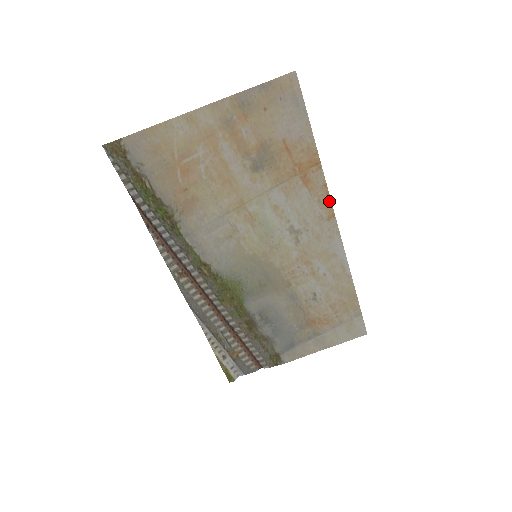
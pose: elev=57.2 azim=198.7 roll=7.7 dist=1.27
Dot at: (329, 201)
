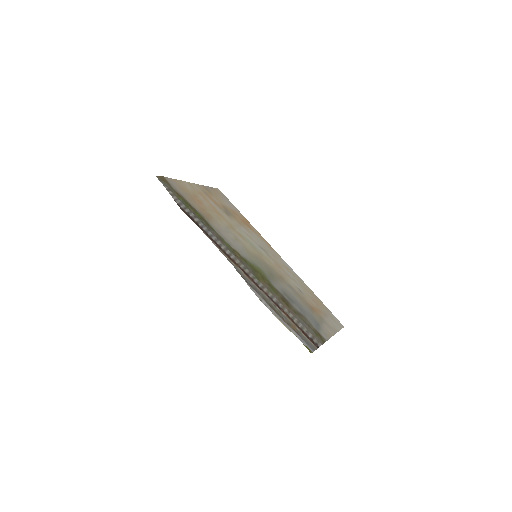
Dot at: (265, 241)
